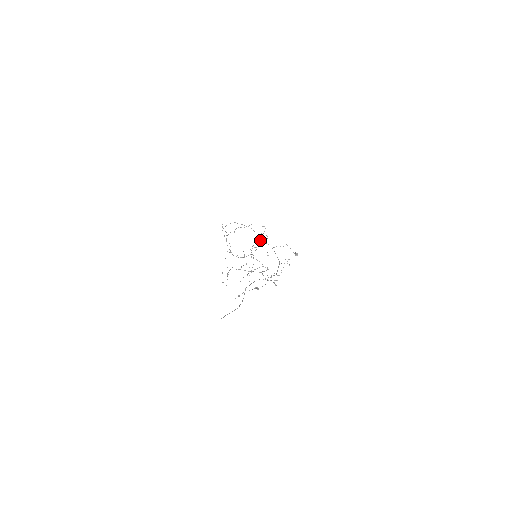
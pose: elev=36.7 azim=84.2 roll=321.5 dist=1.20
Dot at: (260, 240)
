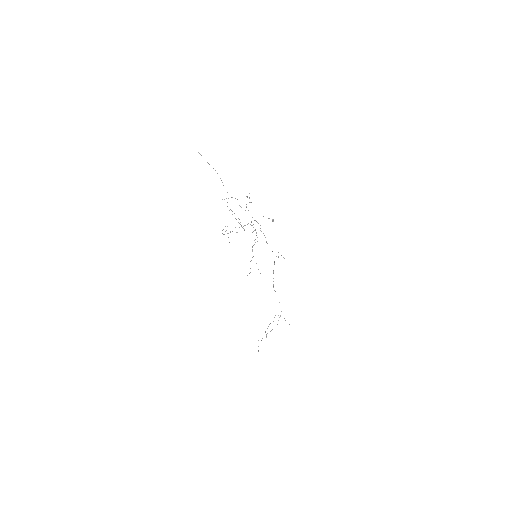
Dot at: occluded
